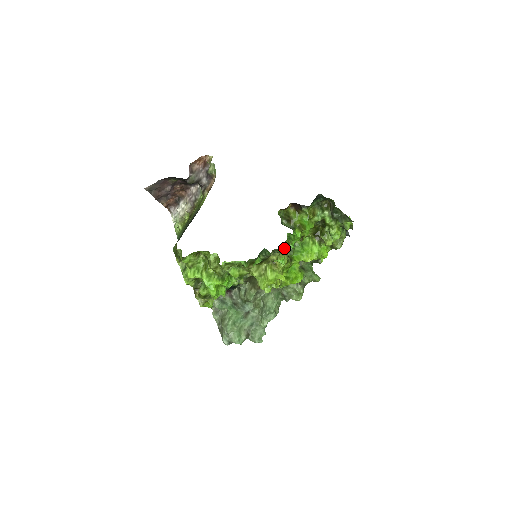
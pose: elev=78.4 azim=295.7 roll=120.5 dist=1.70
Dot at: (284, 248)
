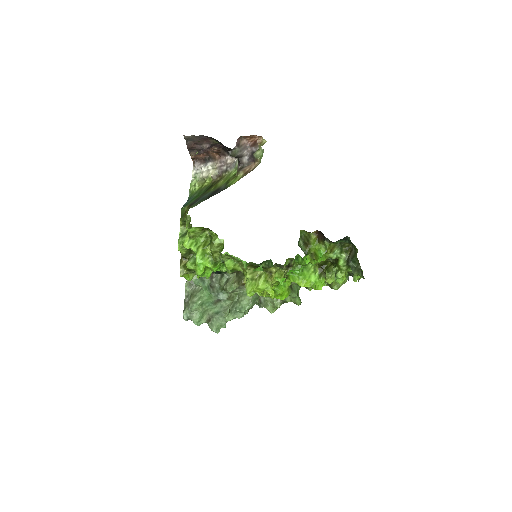
Dot at: (290, 270)
